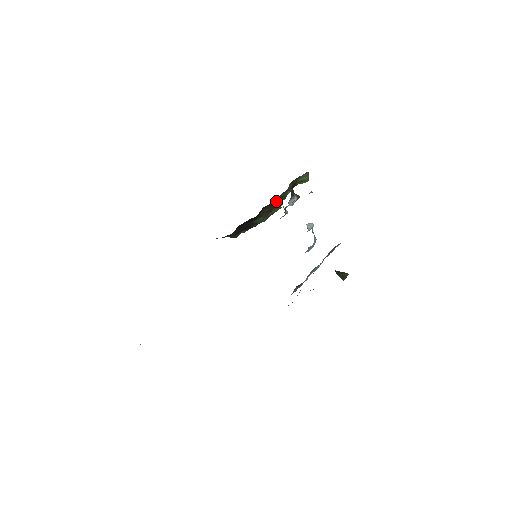
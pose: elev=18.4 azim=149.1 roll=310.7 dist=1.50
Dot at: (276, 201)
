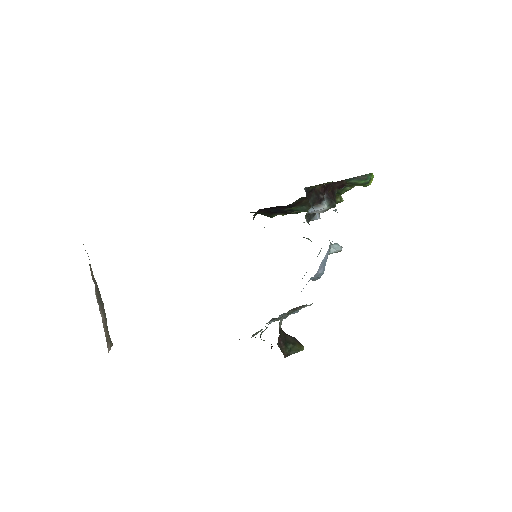
Dot at: occluded
